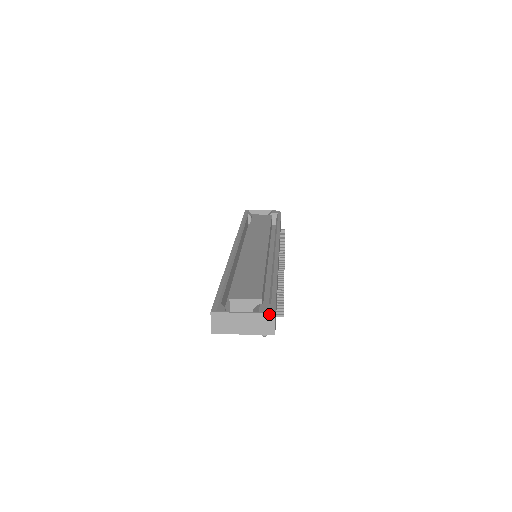
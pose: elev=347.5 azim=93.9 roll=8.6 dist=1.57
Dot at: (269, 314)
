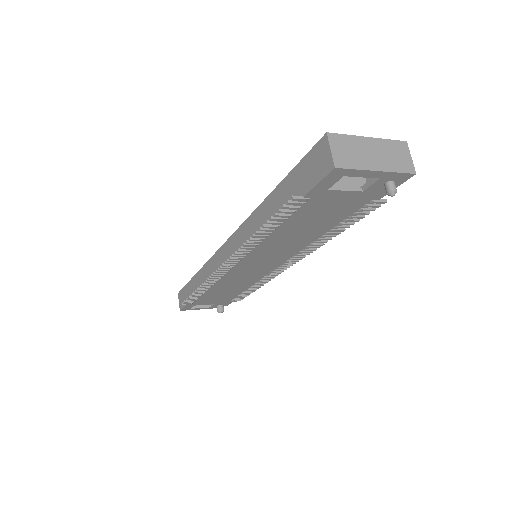
Dot at: (400, 142)
